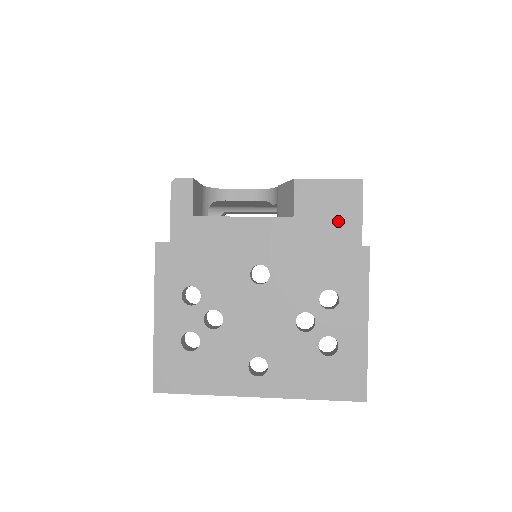
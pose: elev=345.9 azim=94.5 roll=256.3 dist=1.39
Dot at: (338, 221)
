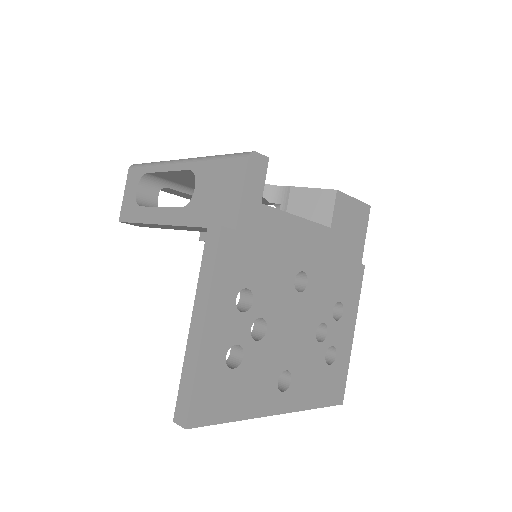
Dot at: (354, 239)
